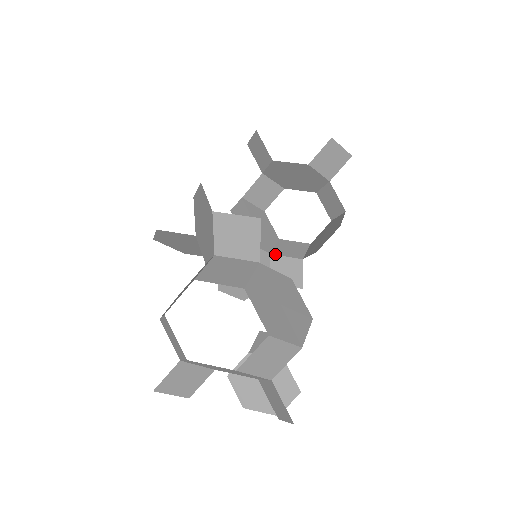
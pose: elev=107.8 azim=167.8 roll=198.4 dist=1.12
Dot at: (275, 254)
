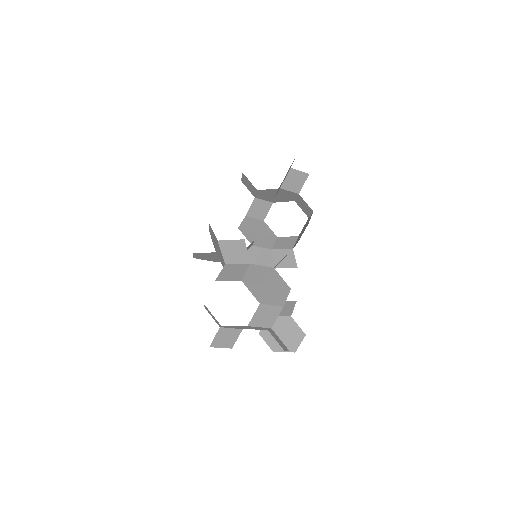
Dot at: (274, 249)
